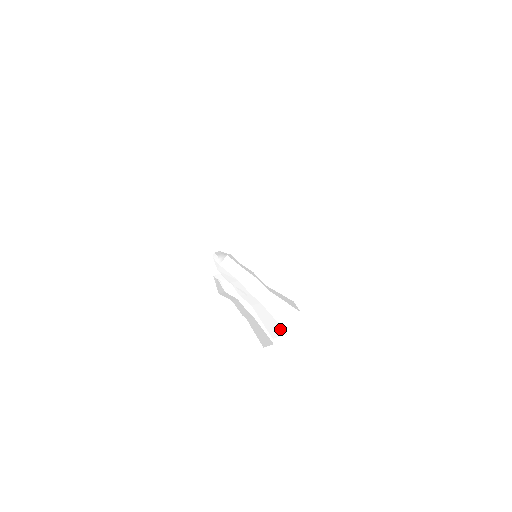
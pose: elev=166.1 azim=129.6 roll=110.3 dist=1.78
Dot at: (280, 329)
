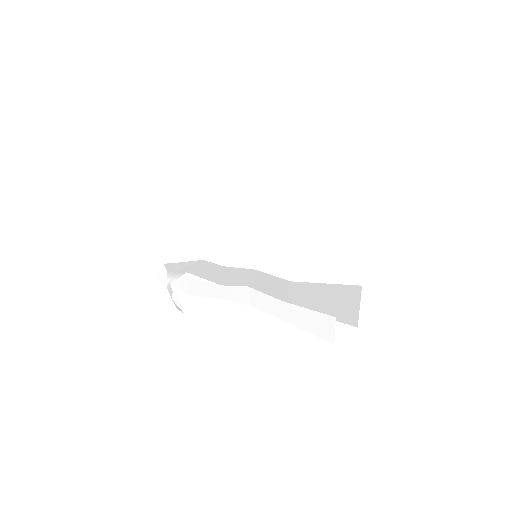
Dot at: occluded
